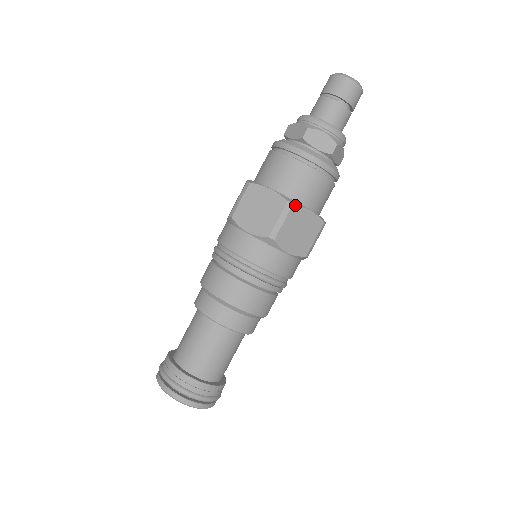
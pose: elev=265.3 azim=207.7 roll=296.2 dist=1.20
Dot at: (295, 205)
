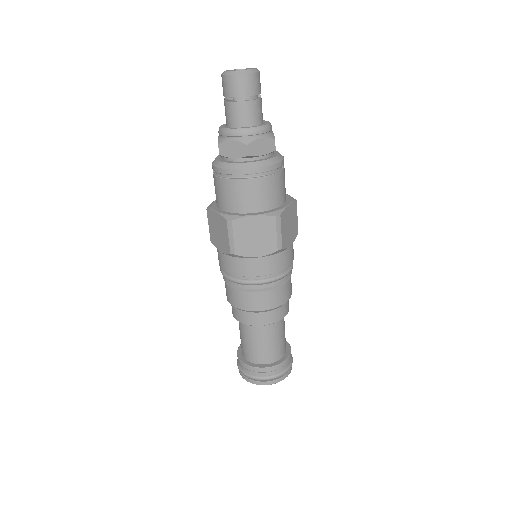
Dot at: (234, 220)
